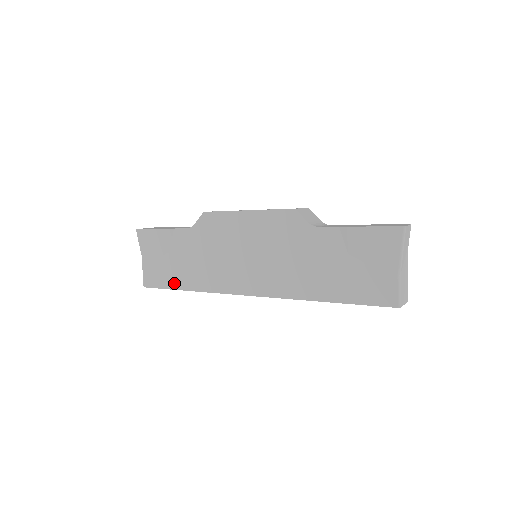
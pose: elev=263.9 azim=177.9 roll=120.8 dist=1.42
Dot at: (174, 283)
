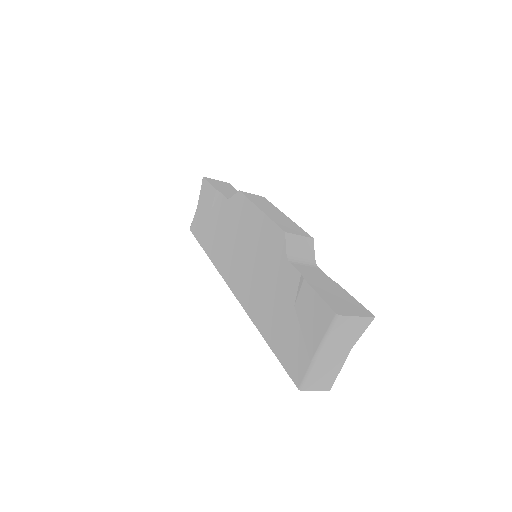
Dot at: (202, 239)
